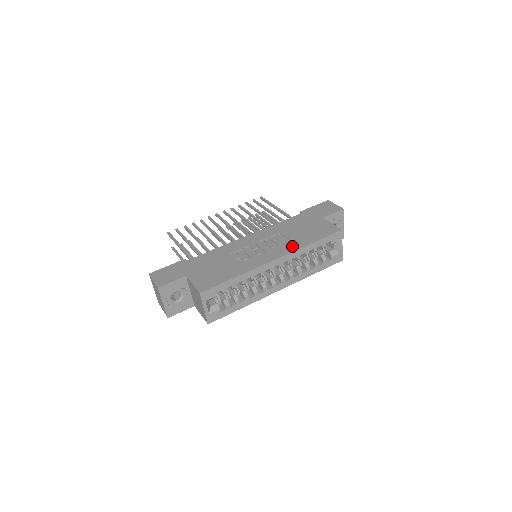
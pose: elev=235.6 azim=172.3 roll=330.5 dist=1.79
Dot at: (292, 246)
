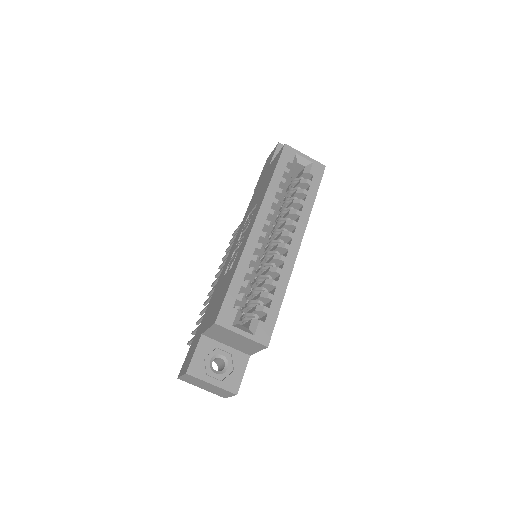
Dot at: (260, 201)
